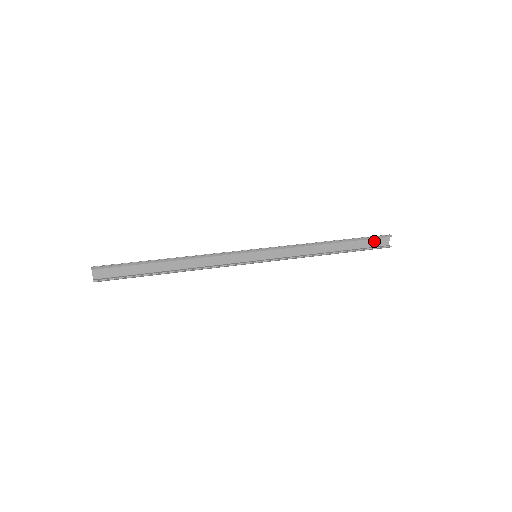
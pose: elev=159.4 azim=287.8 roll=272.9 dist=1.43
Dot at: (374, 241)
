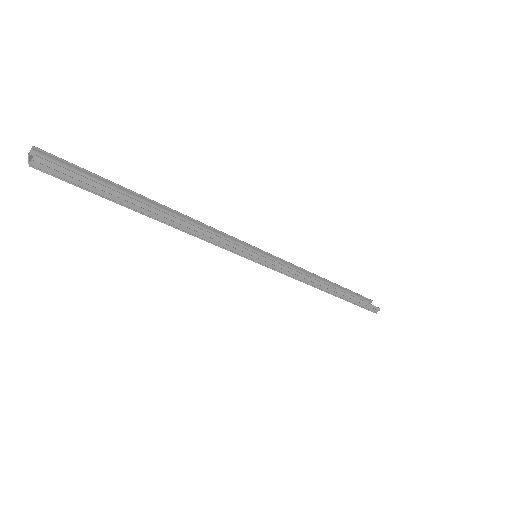
Dot at: occluded
